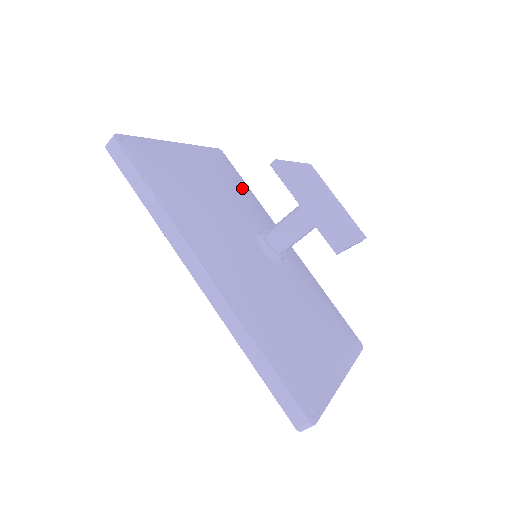
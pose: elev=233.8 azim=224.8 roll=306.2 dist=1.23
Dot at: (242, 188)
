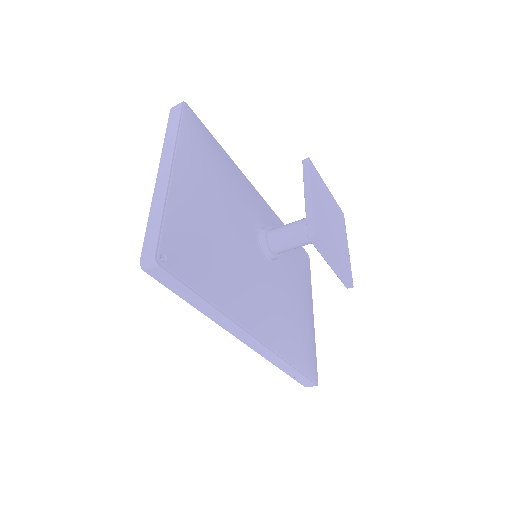
Dot at: (224, 167)
